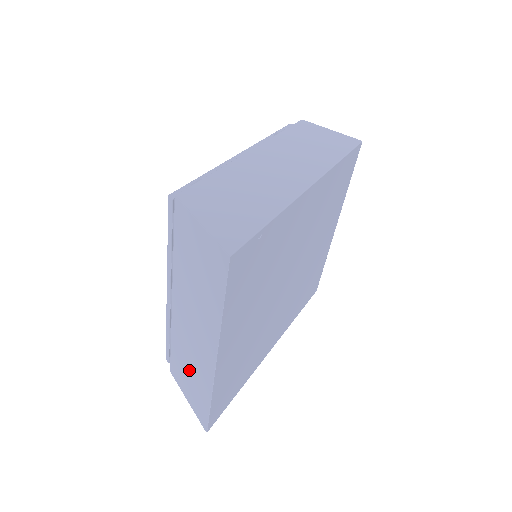
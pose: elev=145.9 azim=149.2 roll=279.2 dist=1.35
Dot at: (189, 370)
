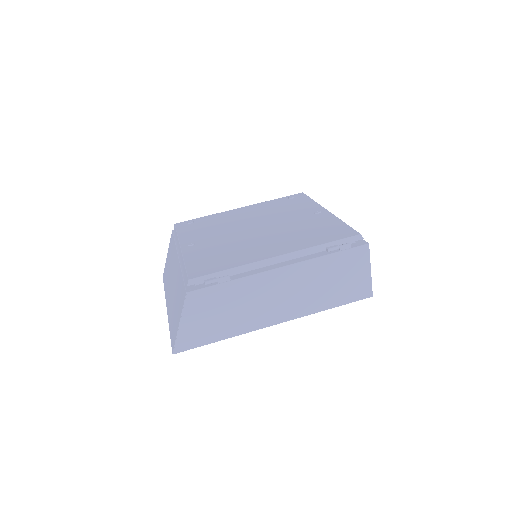
Dot at: (169, 266)
